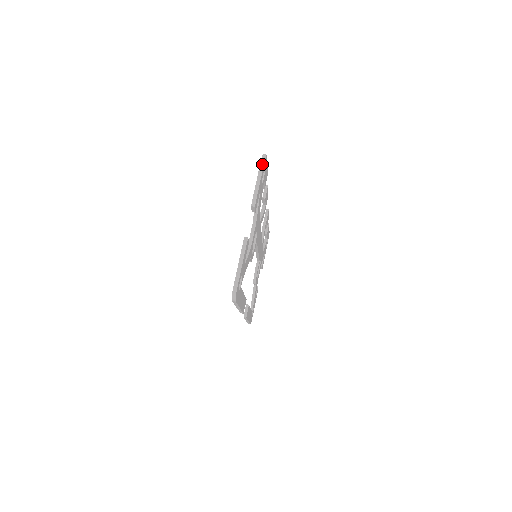
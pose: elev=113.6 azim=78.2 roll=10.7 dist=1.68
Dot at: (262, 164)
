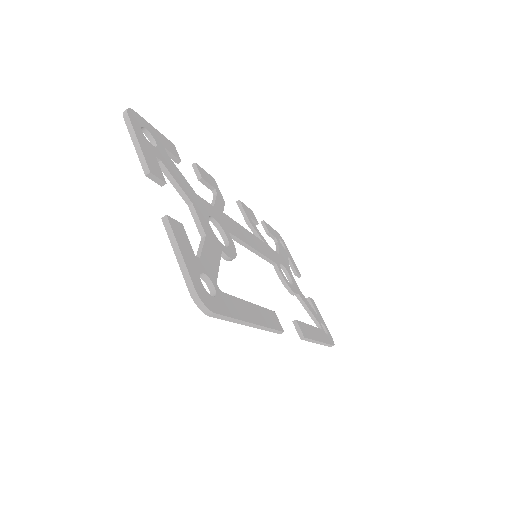
Dot at: (127, 120)
